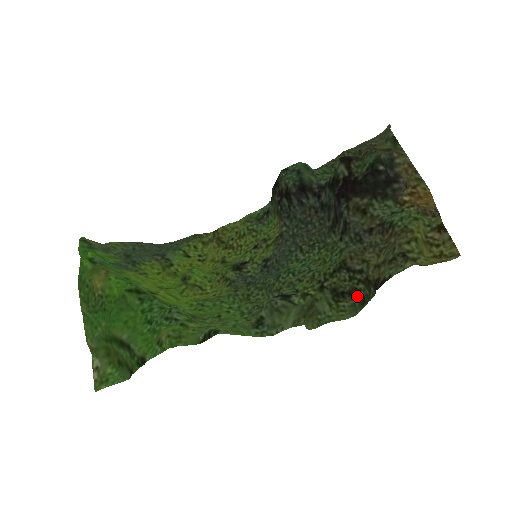
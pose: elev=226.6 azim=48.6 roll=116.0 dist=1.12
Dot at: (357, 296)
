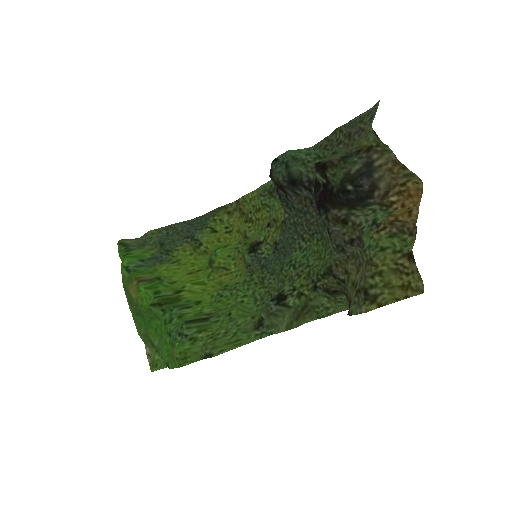
Dot at: occluded
